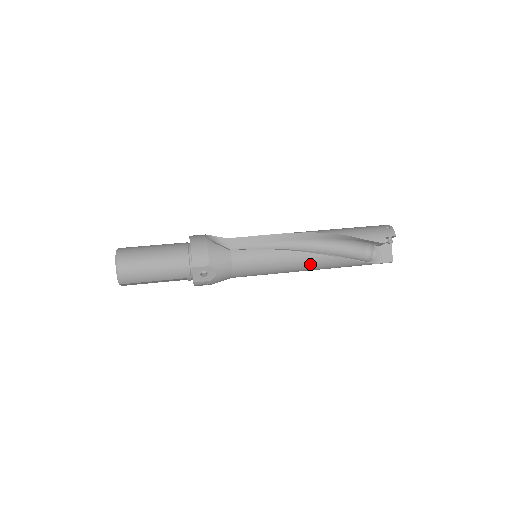
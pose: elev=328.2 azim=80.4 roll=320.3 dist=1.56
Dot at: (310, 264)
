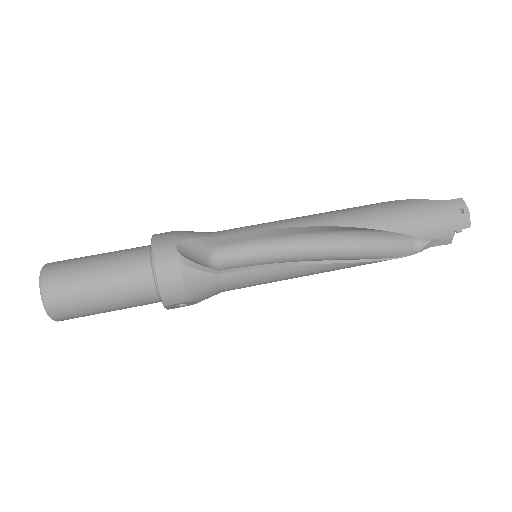
Dot at: occluded
